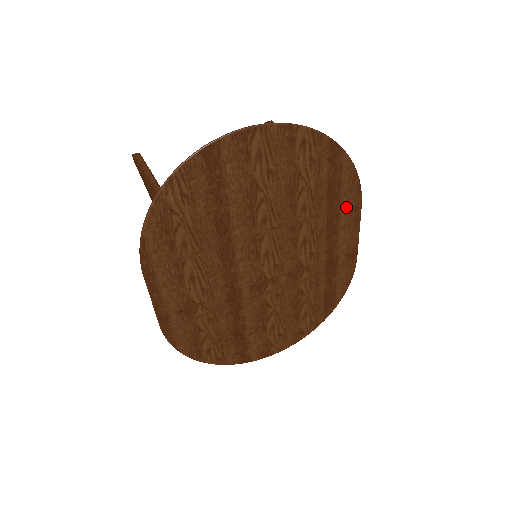
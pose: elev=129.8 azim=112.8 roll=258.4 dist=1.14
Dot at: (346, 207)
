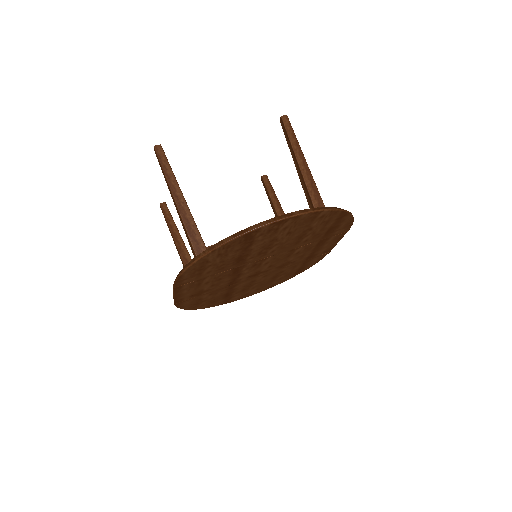
Dot at: (336, 234)
